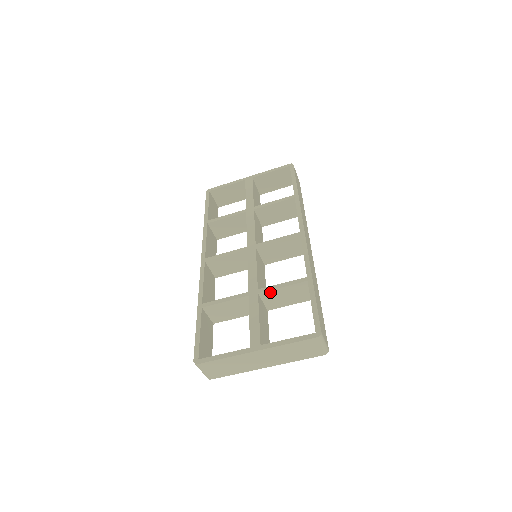
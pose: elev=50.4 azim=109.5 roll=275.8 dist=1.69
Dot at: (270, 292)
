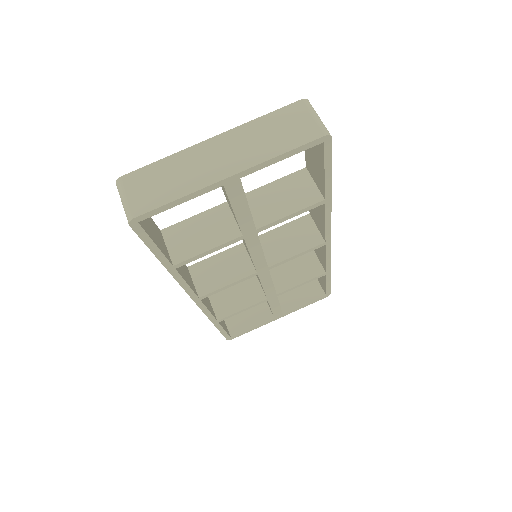
Dot at: (257, 193)
